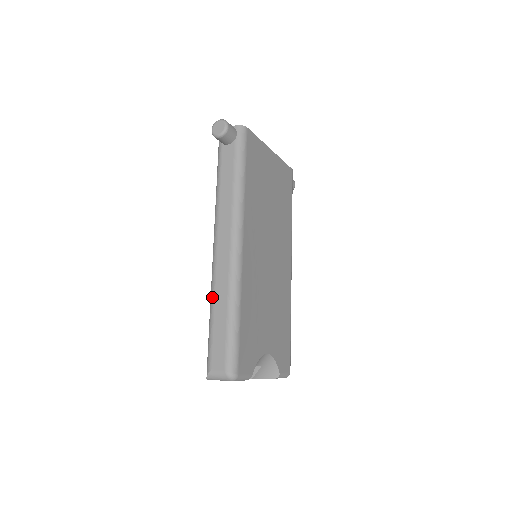
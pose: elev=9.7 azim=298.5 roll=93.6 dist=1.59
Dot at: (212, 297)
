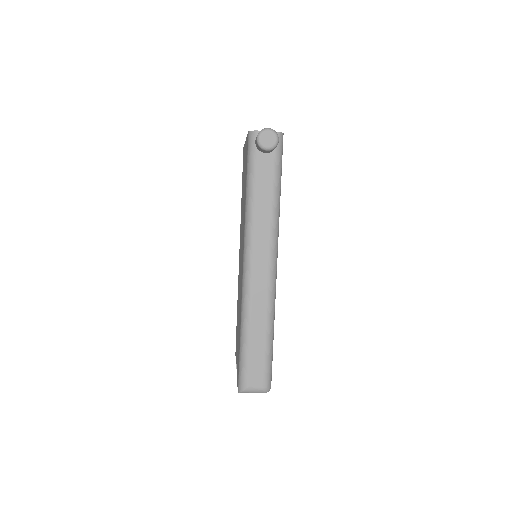
Dot at: (247, 319)
